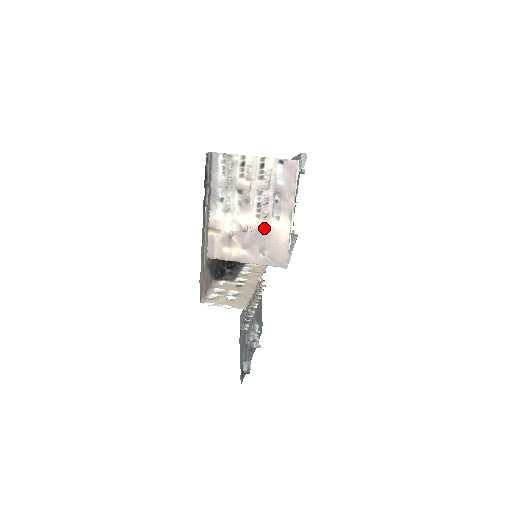
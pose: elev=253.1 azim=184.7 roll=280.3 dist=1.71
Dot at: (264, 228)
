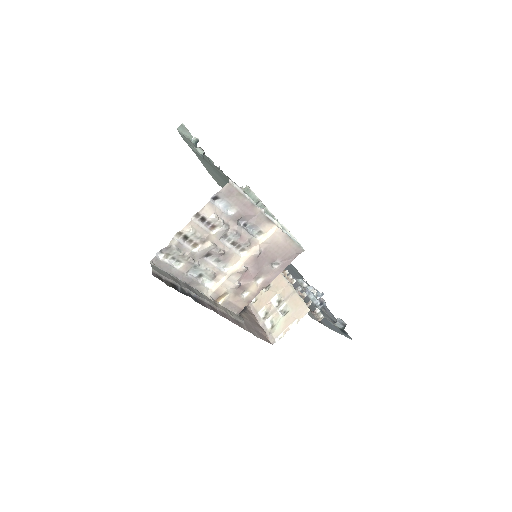
Dot at: (259, 252)
